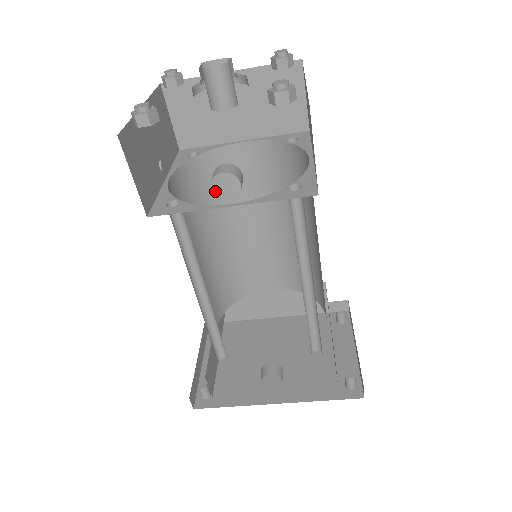
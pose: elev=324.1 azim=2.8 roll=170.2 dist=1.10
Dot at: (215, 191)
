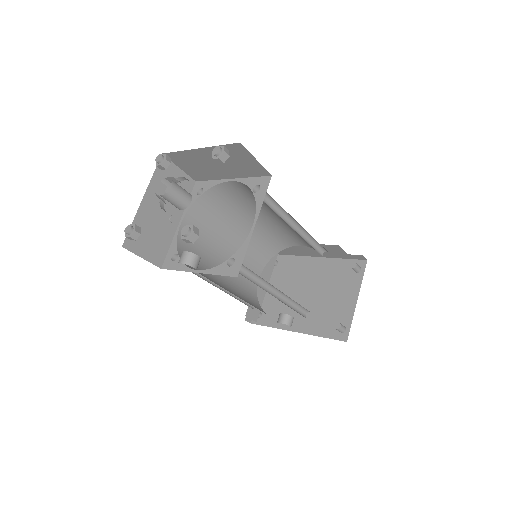
Dot at: (227, 206)
